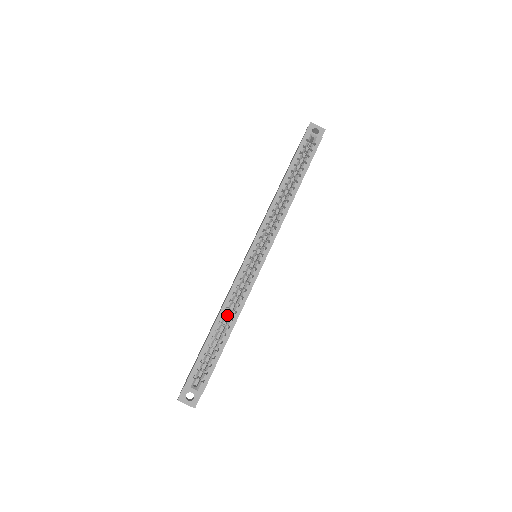
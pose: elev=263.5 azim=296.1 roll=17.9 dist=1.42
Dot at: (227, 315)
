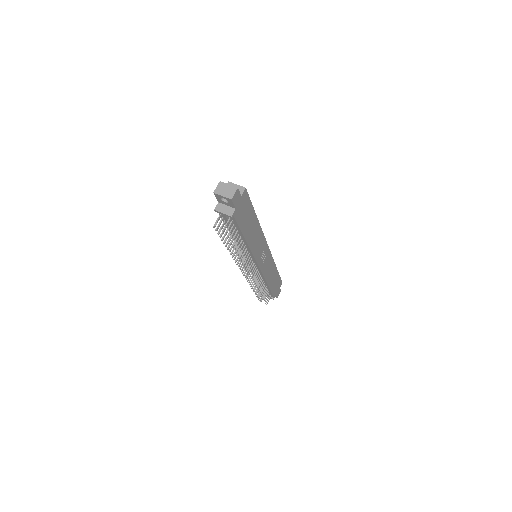
Dot at: occluded
